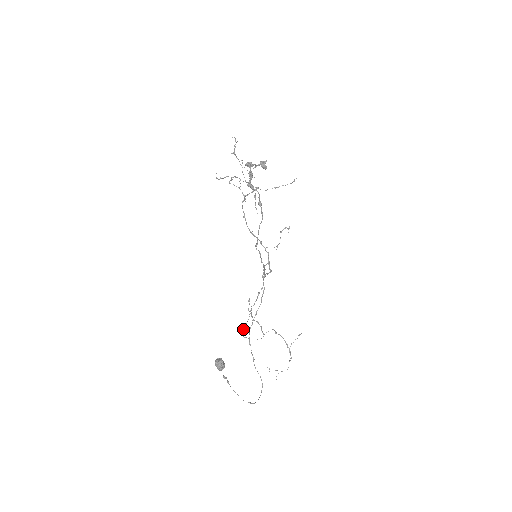
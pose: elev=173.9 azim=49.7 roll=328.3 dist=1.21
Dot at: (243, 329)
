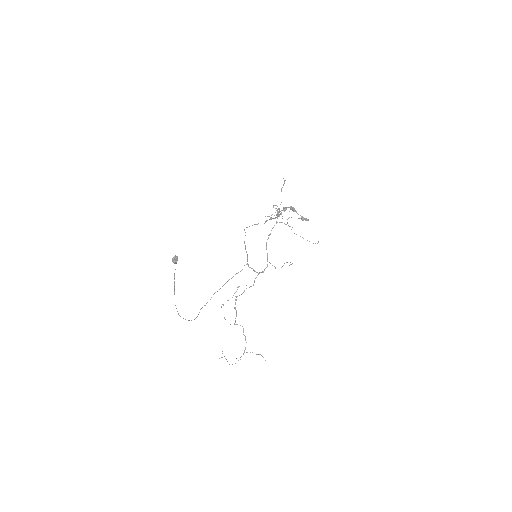
Dot at: occluded
